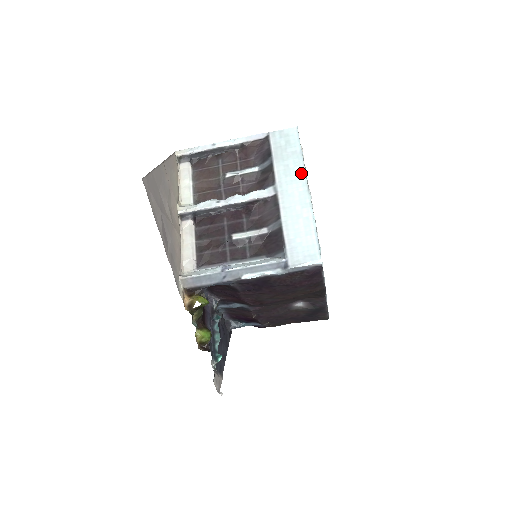
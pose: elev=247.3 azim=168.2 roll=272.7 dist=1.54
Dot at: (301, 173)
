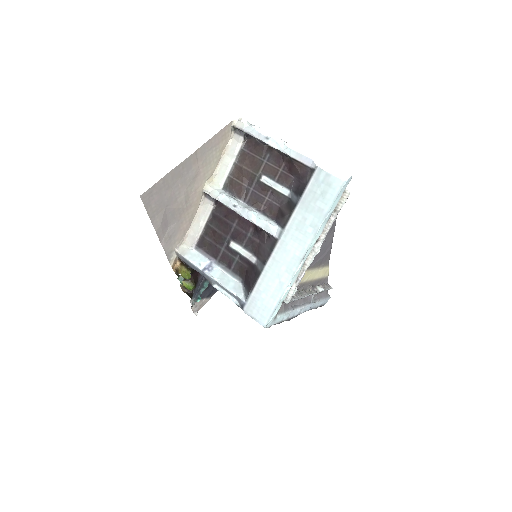
Dot at: (309, 237)
